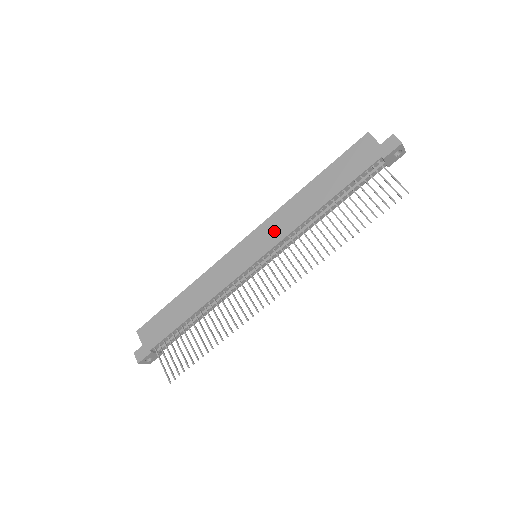
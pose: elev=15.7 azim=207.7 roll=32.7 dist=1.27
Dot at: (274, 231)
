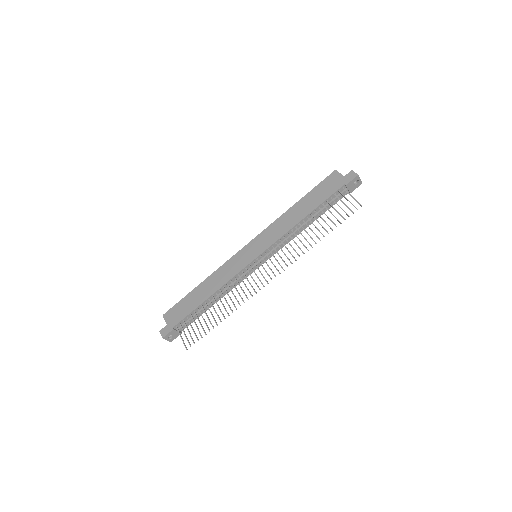
Dot at: (269, 237)
